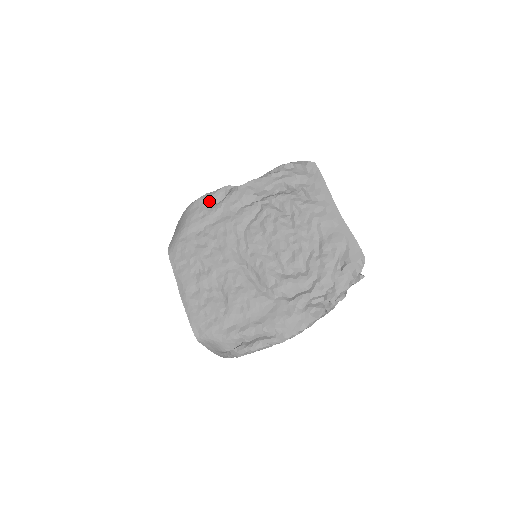
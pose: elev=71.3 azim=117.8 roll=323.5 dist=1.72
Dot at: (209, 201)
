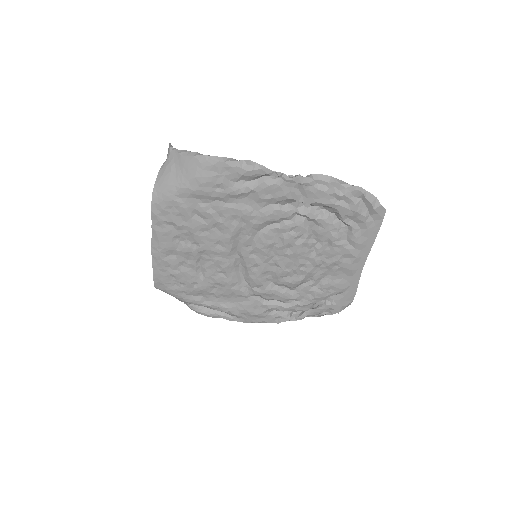
Dot at: (236, 175)
